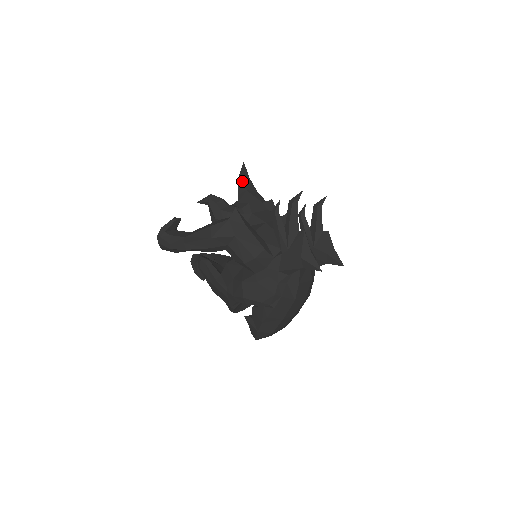
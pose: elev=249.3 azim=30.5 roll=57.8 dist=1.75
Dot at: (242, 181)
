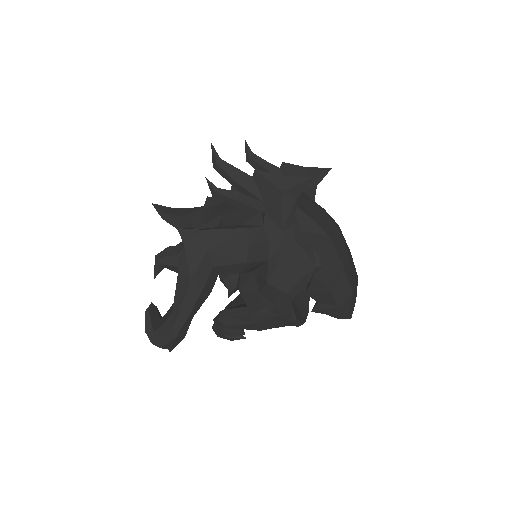
Dot at: (167, 216)
